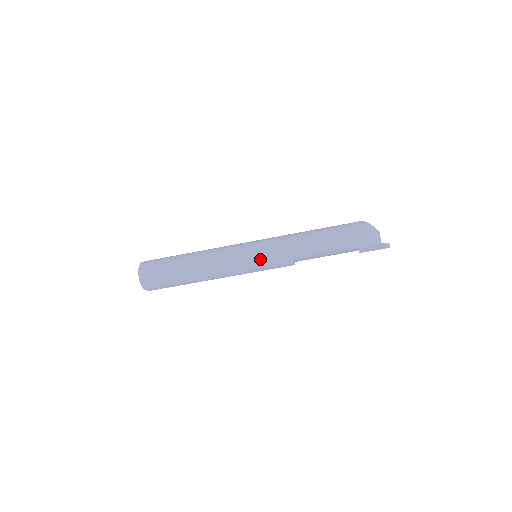
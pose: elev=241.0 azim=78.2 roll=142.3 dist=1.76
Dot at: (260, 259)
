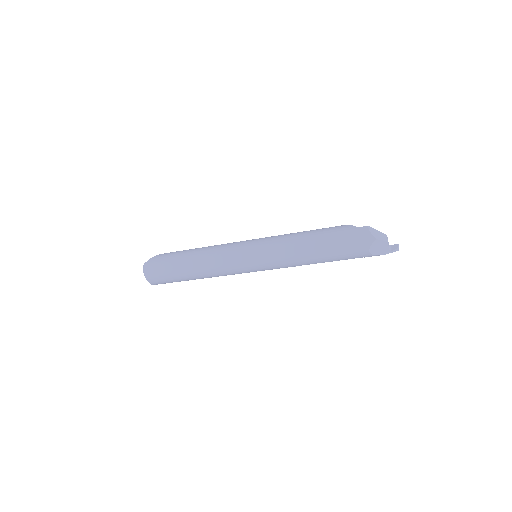
Dot at: (261, 270)
